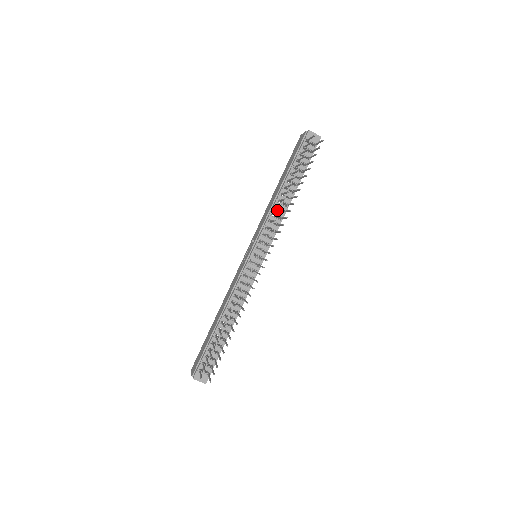
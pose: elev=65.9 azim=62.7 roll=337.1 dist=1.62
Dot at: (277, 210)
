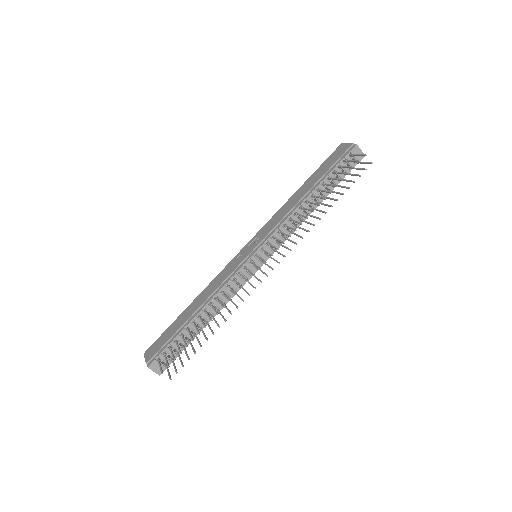
Dot at: (296, 216)
